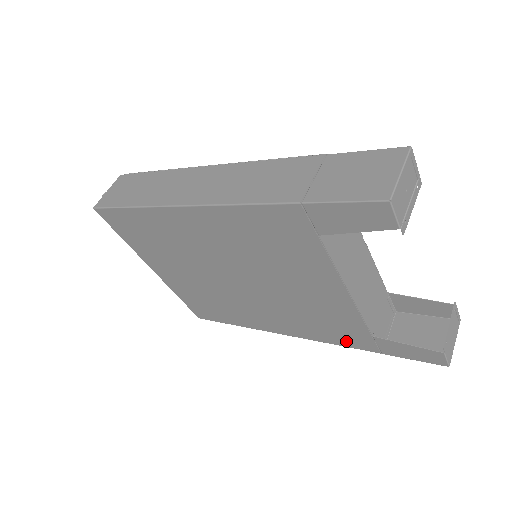
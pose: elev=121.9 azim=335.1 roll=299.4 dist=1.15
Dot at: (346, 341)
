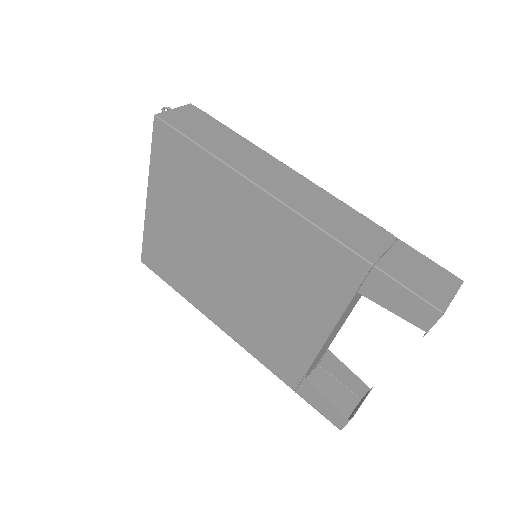
Dot at: (274, 366)
